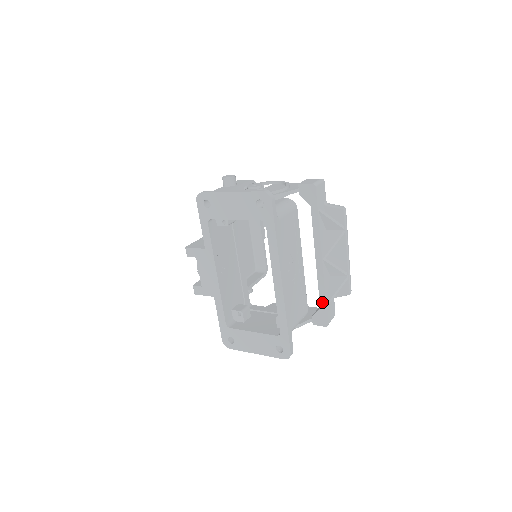
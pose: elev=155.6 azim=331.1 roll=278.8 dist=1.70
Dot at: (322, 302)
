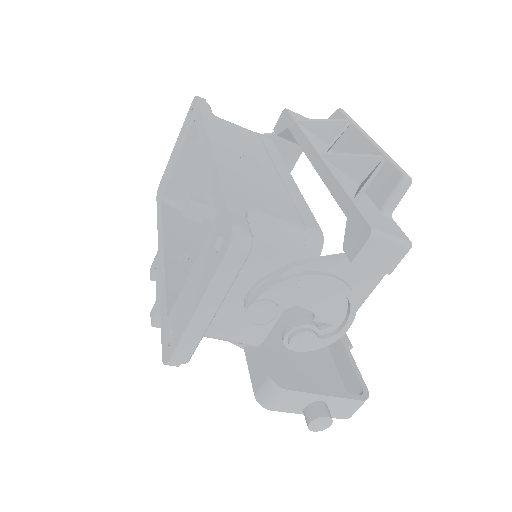
Dot at: (344, 204)
